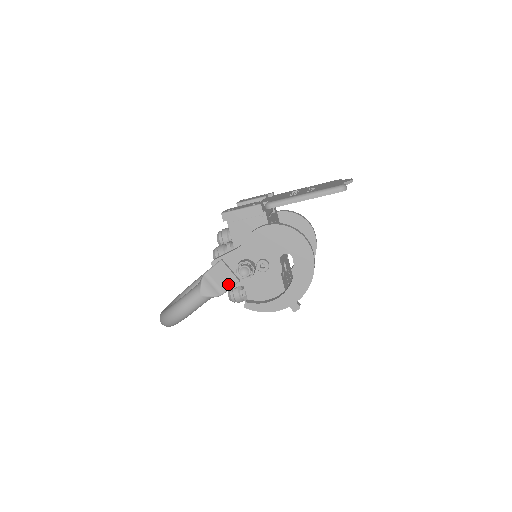
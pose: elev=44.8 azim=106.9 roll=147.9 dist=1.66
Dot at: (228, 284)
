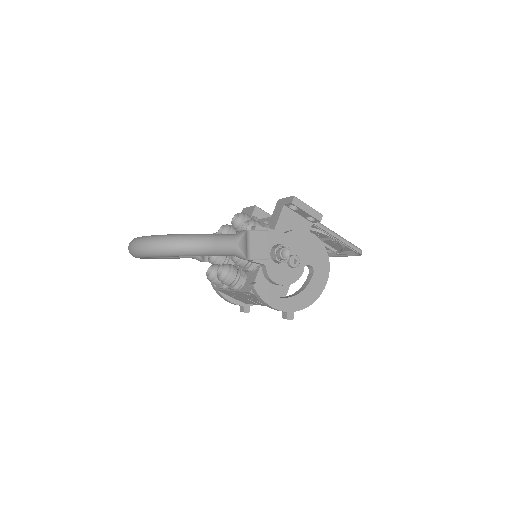
Dot at: (258, 255)
